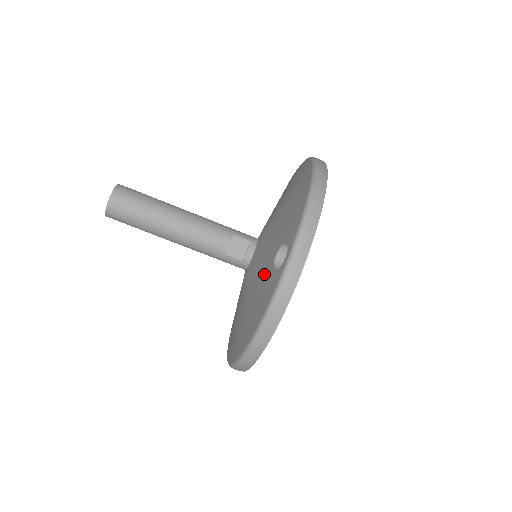
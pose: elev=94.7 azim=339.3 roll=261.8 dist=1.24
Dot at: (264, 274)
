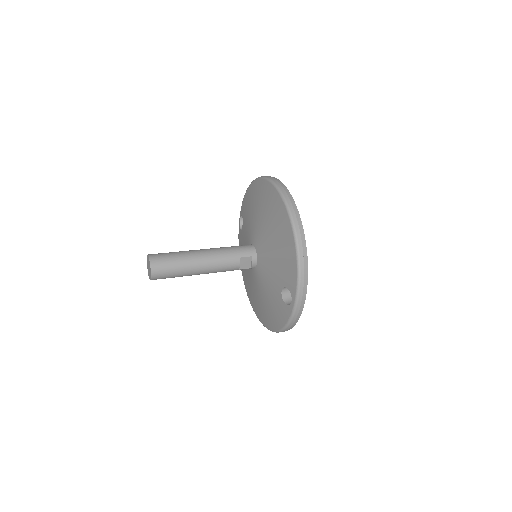
Dot at: (275, 295)
